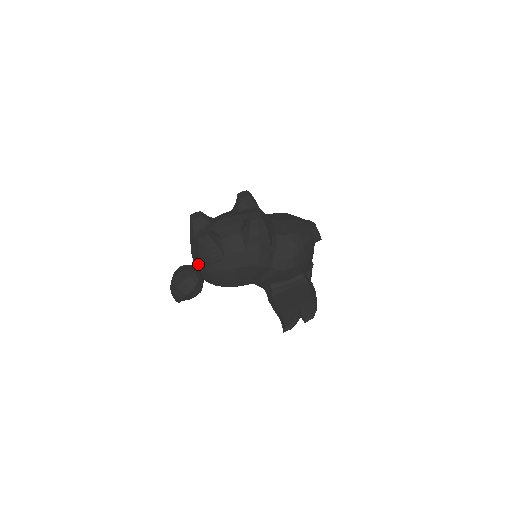
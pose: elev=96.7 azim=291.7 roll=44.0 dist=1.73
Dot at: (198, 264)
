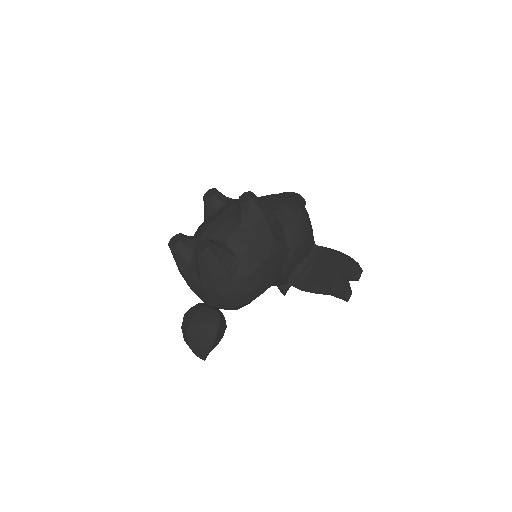
Dot at: (213, 289)
